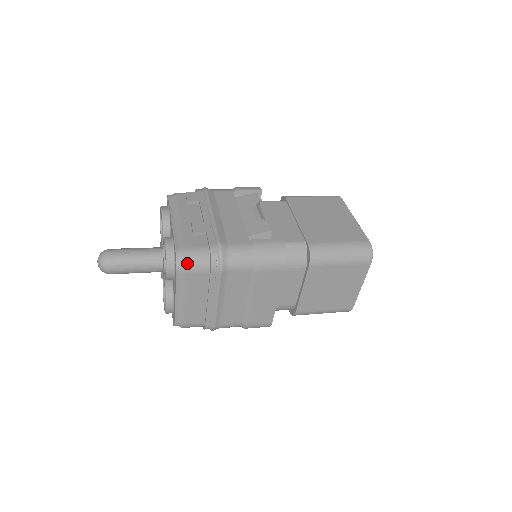
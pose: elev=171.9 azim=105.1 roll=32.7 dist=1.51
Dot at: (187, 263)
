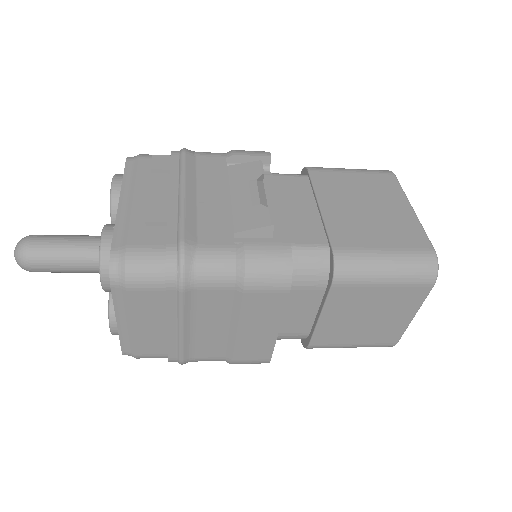
Dot at: (126, 273)
